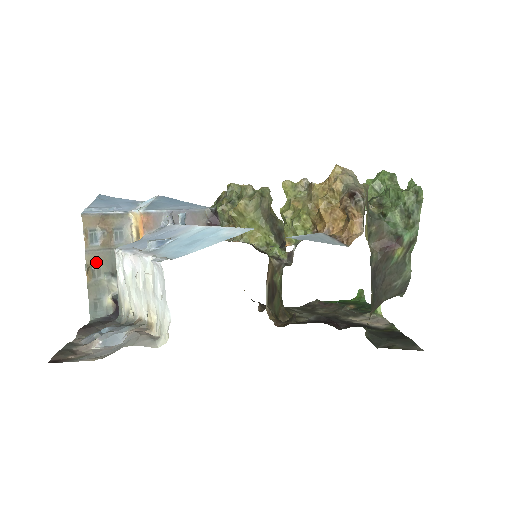
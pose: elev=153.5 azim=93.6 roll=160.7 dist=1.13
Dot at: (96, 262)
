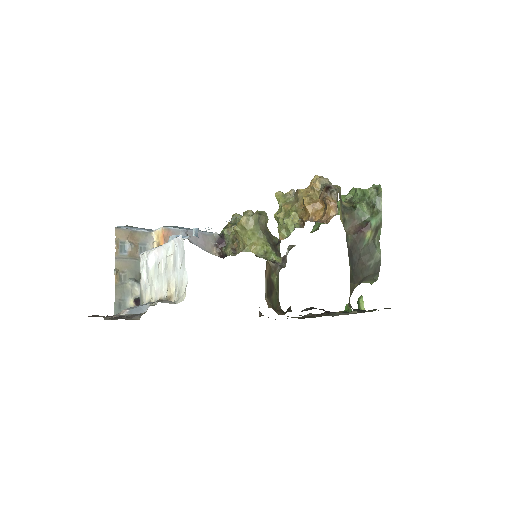
Dot at: (123, 268)
